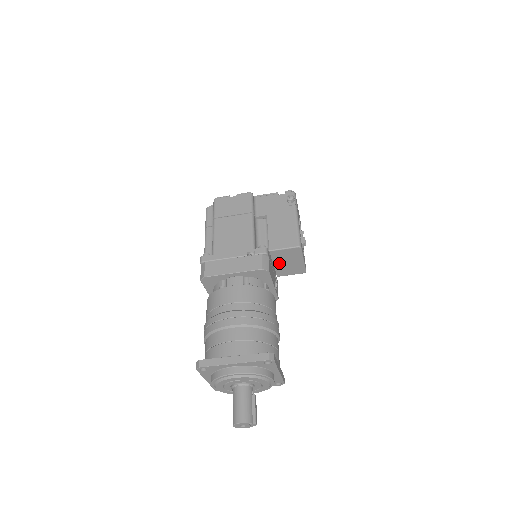
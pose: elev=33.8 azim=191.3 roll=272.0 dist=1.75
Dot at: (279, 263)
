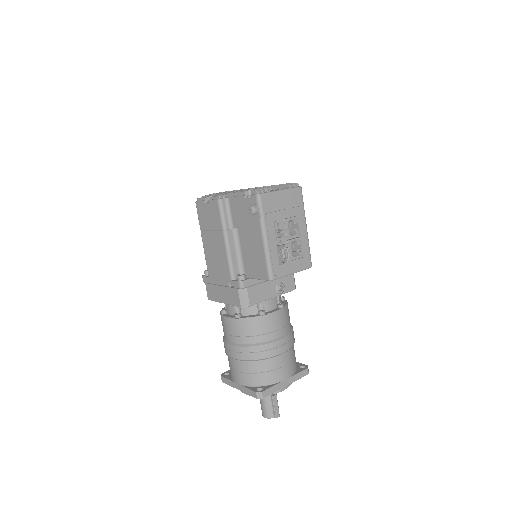
Dot at: occluded
